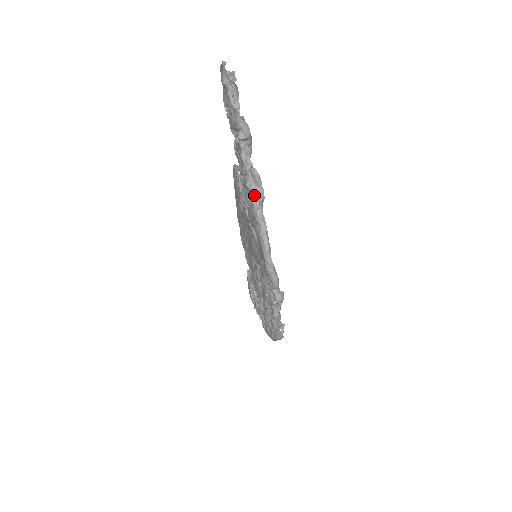
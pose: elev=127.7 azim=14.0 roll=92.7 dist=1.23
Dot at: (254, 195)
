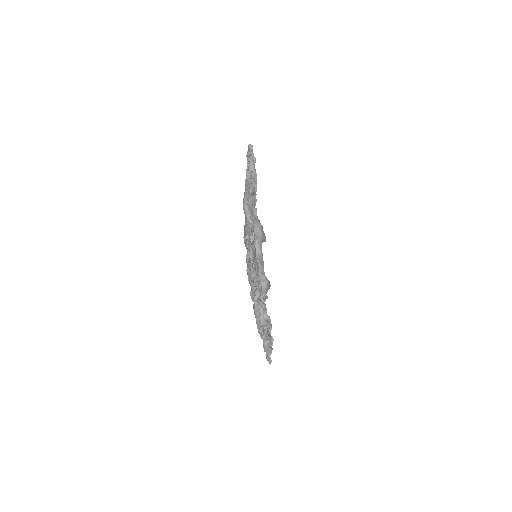
Dot at: occluded
